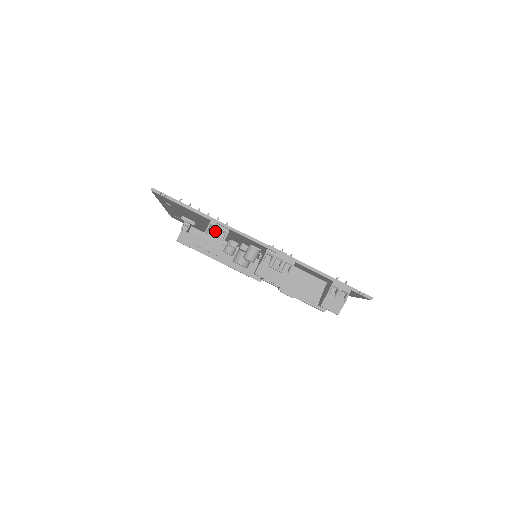
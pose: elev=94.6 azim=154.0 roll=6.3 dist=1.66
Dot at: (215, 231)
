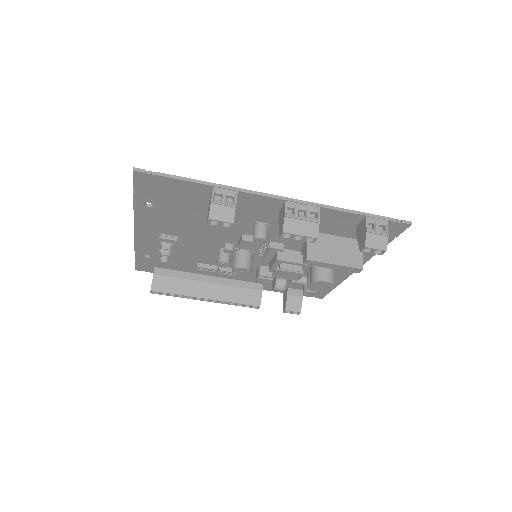
Dot at: (222, 196)
